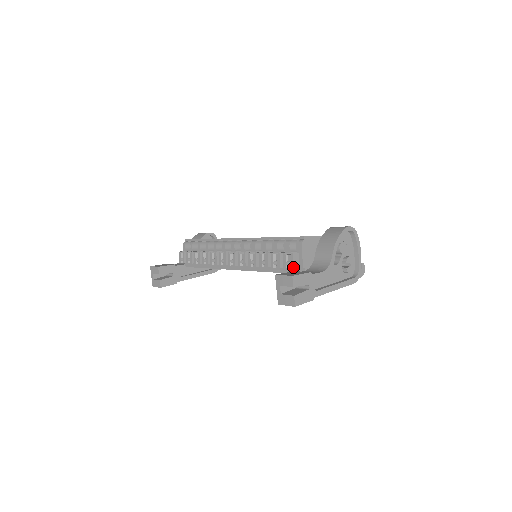
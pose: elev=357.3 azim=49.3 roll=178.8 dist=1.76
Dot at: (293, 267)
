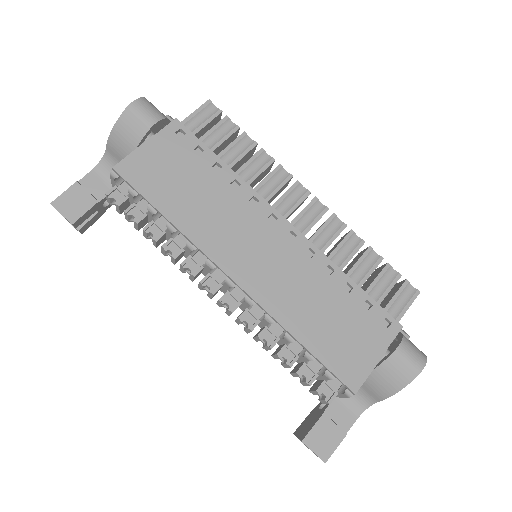
Dot at: (324, 403)
